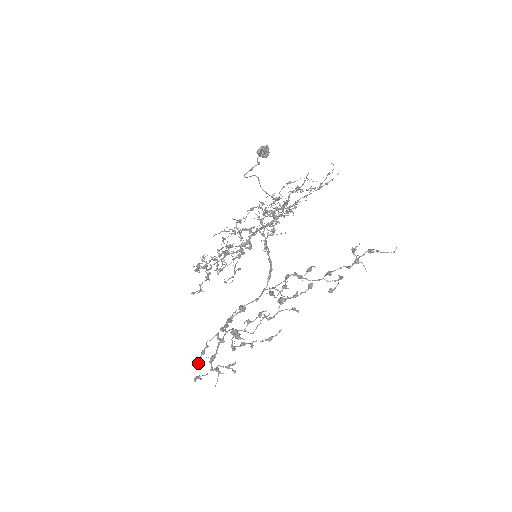
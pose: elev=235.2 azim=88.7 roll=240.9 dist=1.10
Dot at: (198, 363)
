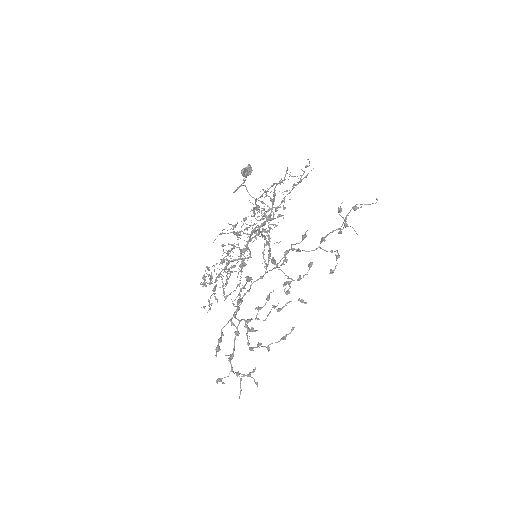
Dot at: (216, 351)
